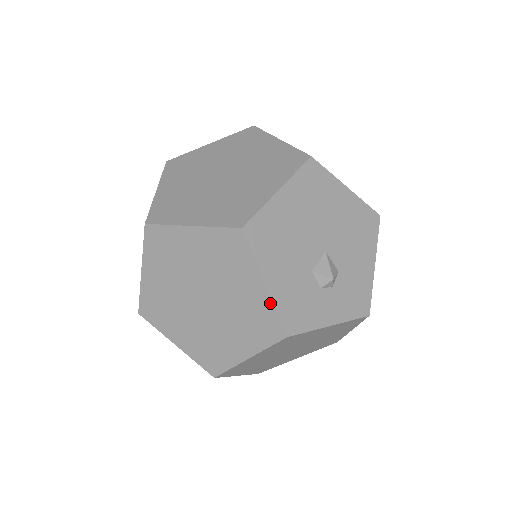
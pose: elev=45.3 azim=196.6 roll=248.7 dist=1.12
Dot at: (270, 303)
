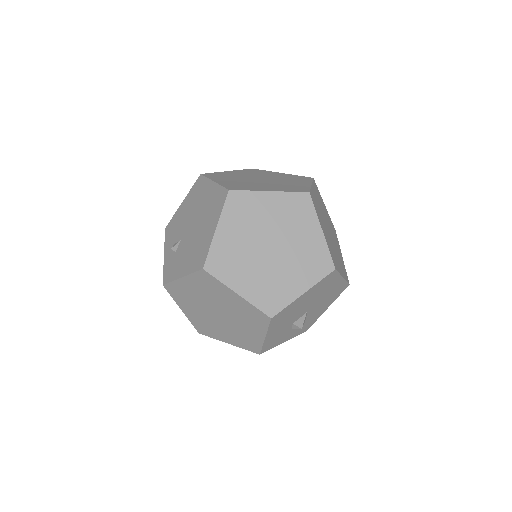
Dot at: (262, 343)
